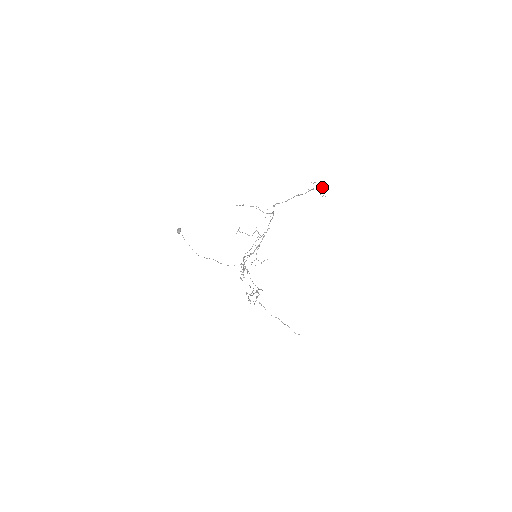
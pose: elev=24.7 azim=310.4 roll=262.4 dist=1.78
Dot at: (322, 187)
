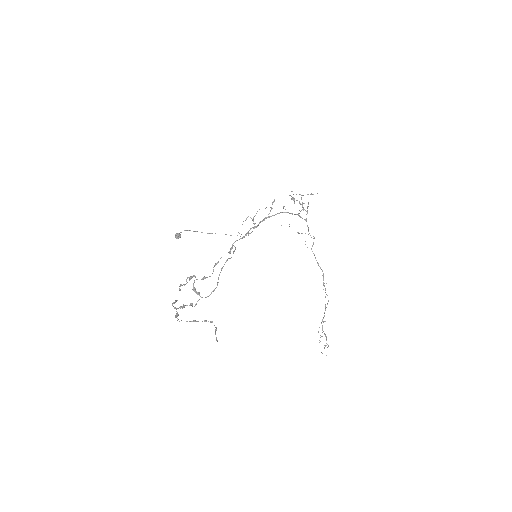
Dot at: occluded
